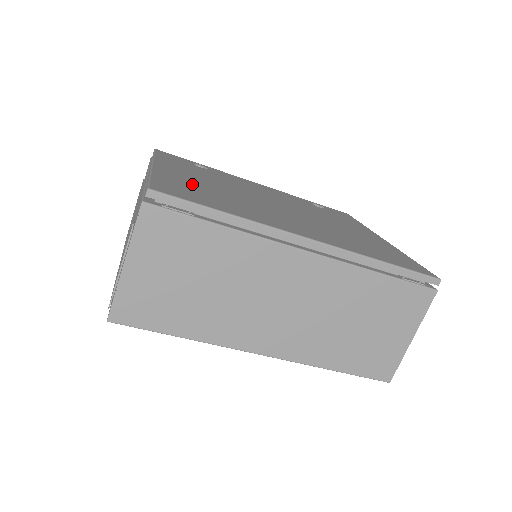
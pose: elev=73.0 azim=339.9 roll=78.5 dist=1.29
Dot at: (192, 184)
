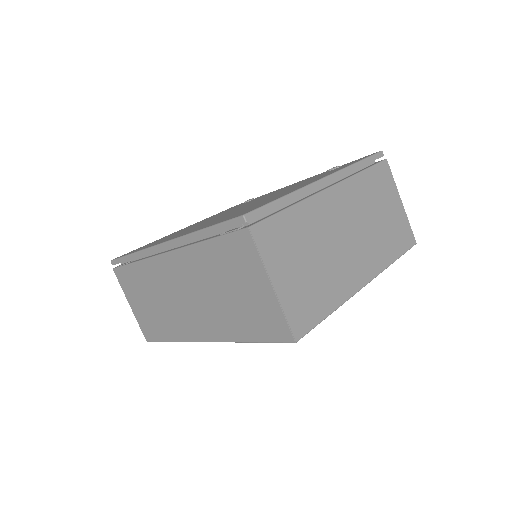
Dot at: occluded
